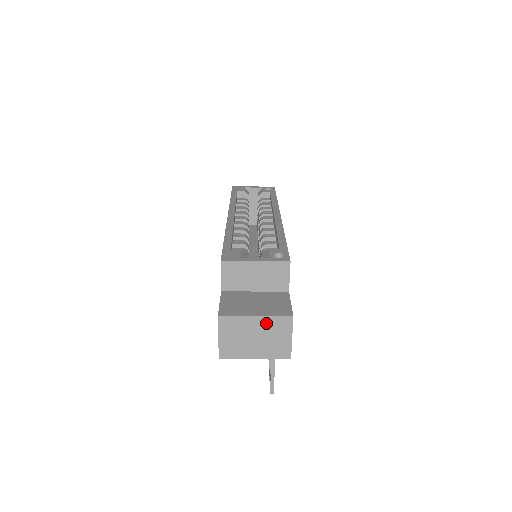
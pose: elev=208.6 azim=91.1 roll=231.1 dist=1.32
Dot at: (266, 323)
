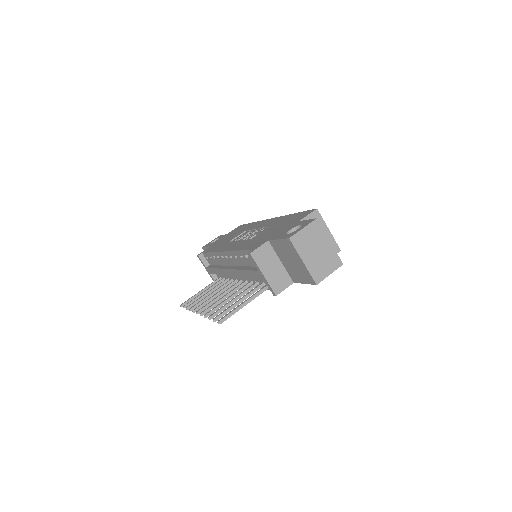
Dot at: (330, 251)
